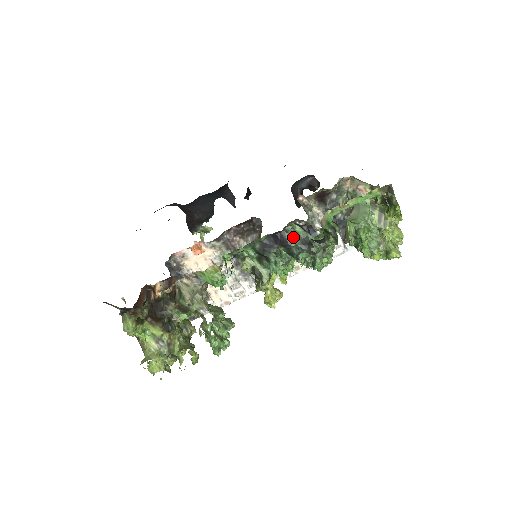
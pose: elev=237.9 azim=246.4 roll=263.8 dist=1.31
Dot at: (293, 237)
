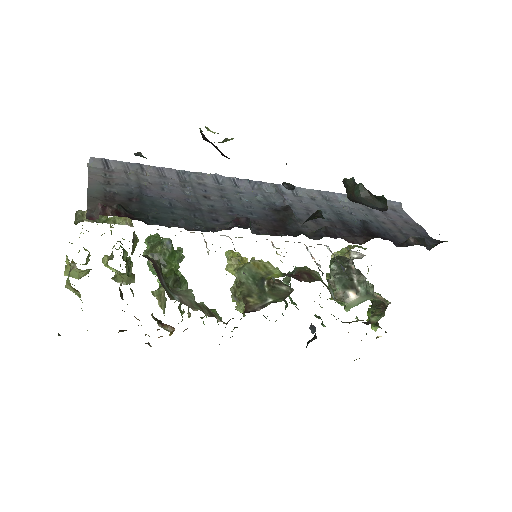
Dot at: occluded
